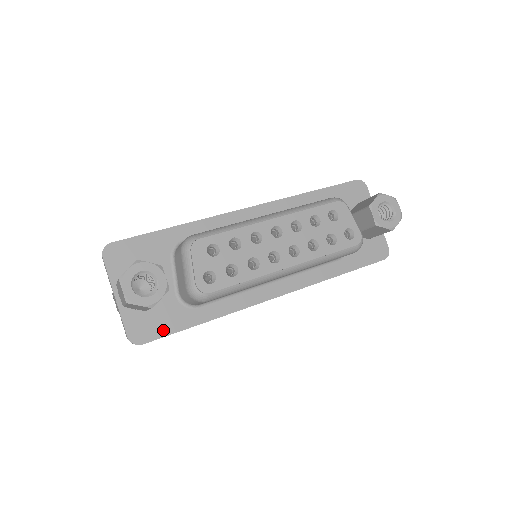
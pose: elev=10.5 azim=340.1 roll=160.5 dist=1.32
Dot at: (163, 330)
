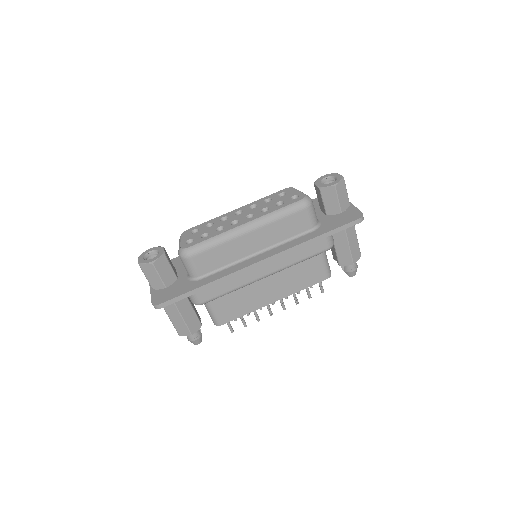
Dot at: (175, 295)
